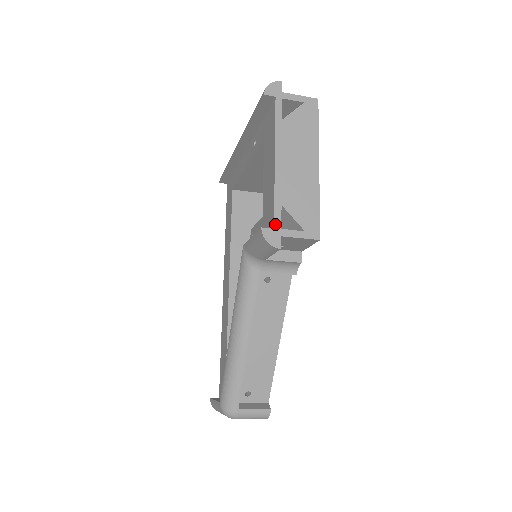
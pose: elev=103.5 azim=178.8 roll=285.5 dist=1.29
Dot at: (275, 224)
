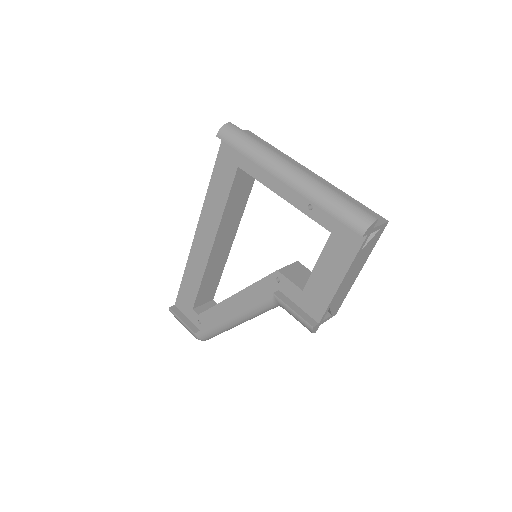
Dot at: (321, 321)
